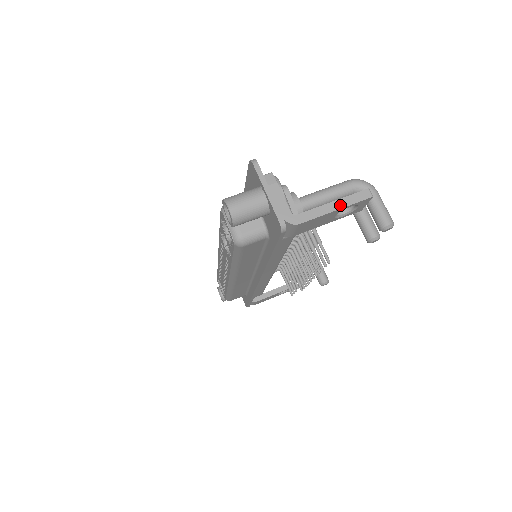
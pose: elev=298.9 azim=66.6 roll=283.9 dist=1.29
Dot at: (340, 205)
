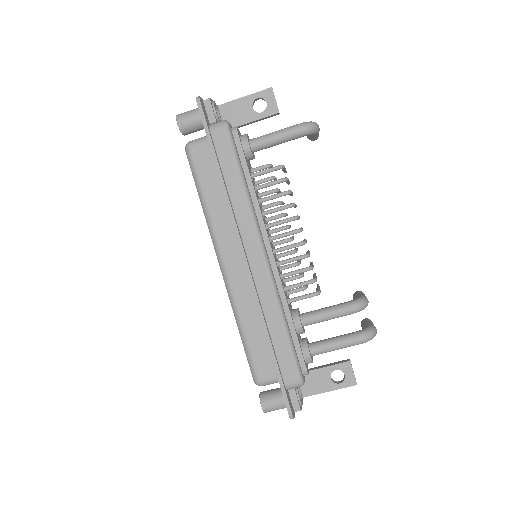
Dot at: (333, 389)
